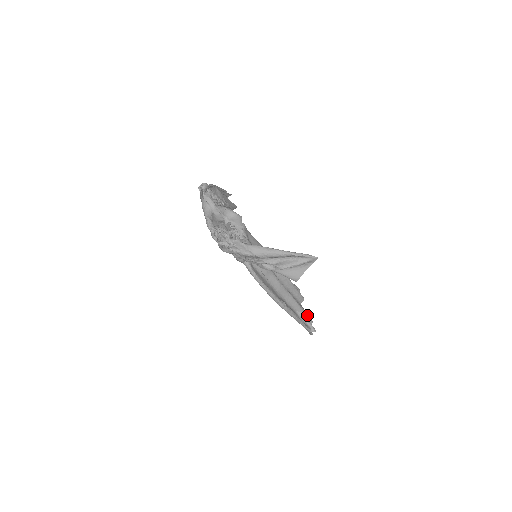
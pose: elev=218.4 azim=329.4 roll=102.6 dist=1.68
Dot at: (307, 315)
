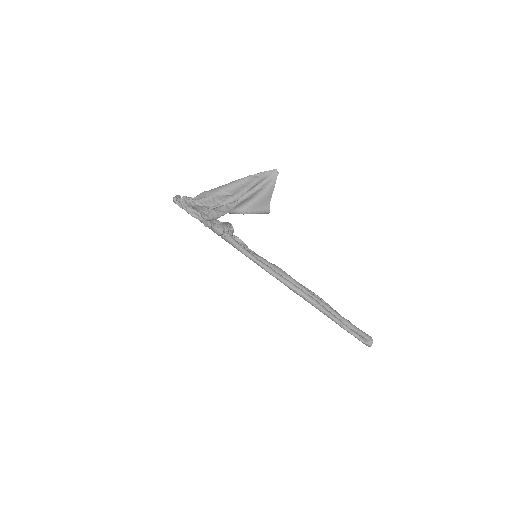
Dot at: occluded
